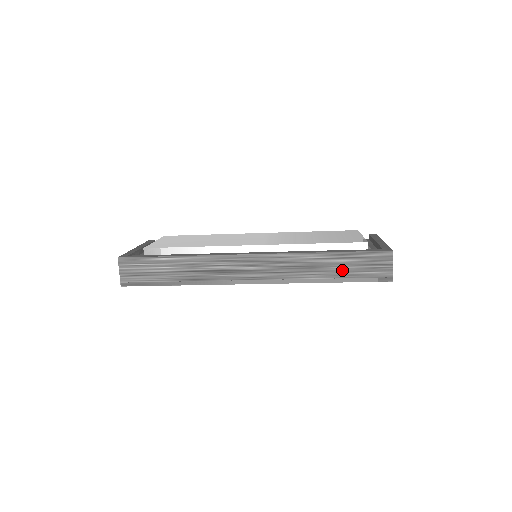
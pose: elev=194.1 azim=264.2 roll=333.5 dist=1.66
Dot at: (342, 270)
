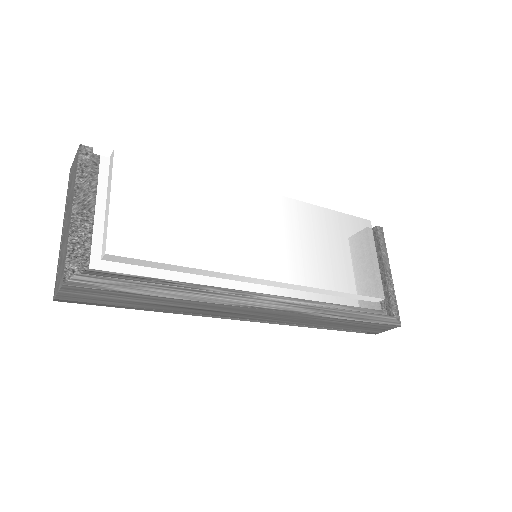
Dot at: (345, 327)
